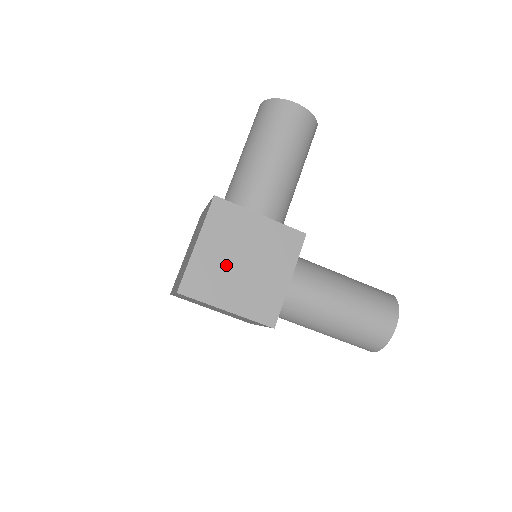
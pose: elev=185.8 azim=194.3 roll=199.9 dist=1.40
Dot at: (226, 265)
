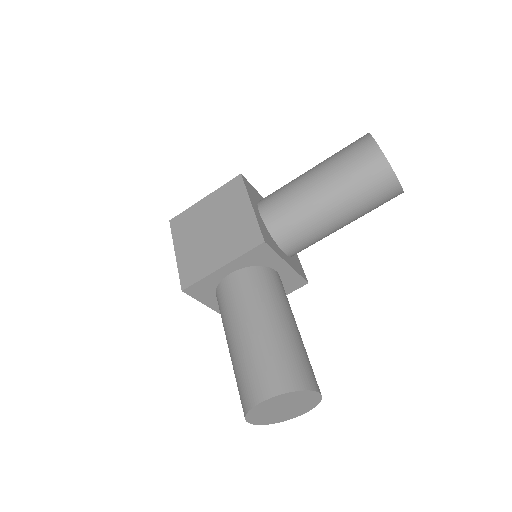
Dot at: (203, 224)
